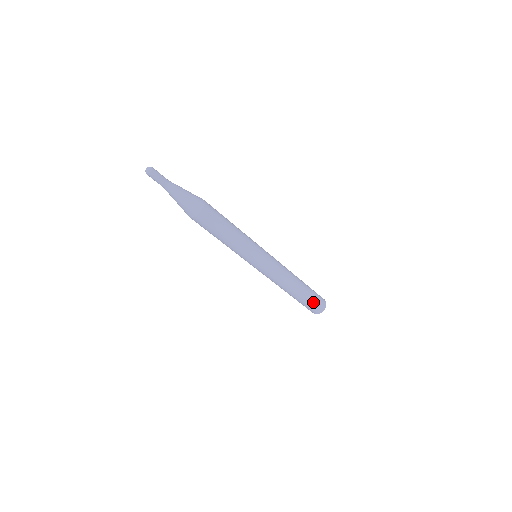
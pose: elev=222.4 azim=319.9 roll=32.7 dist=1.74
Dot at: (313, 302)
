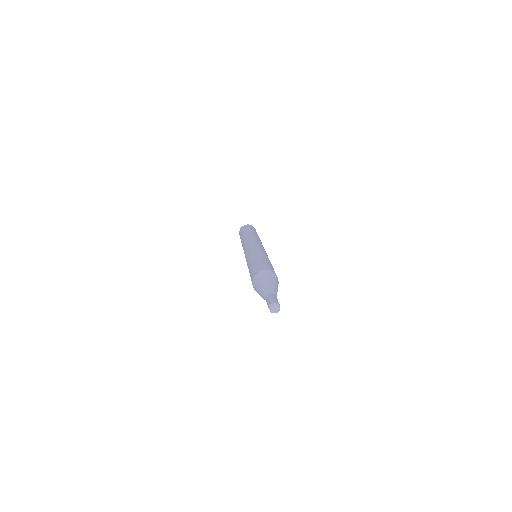
Dot at: occluded
